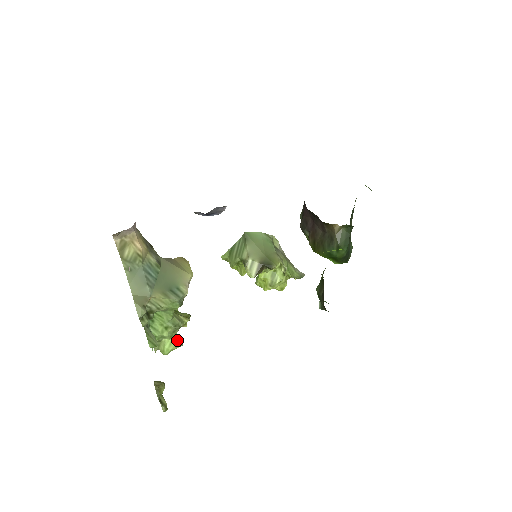
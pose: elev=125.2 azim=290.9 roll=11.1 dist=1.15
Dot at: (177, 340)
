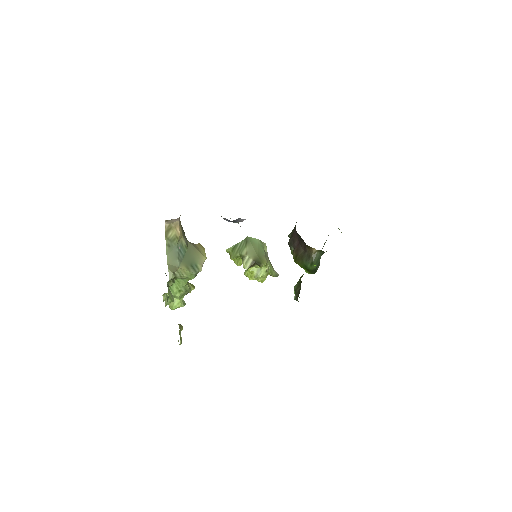
Dot at: (183, 301)
